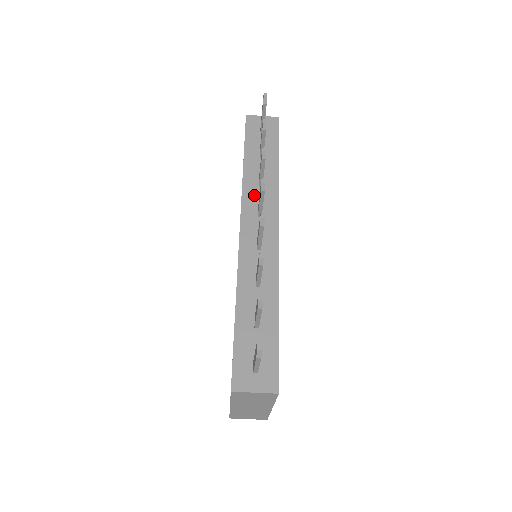
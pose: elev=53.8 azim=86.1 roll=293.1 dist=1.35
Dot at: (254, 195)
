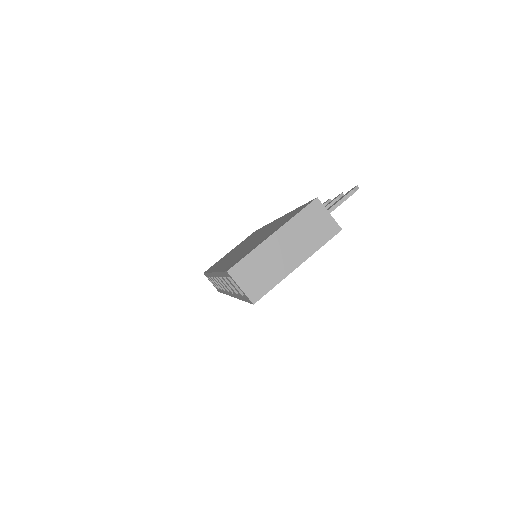
Dot at: occluded
